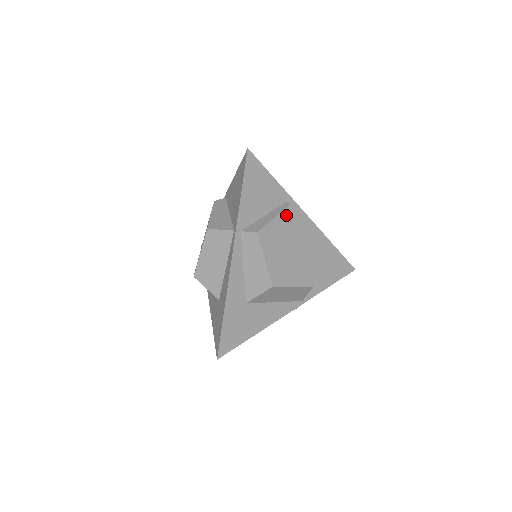
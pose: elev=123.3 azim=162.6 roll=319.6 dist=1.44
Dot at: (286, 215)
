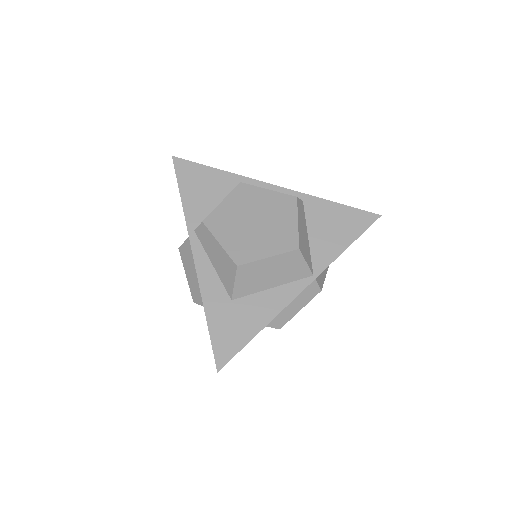
Dot at: (237, 193)
